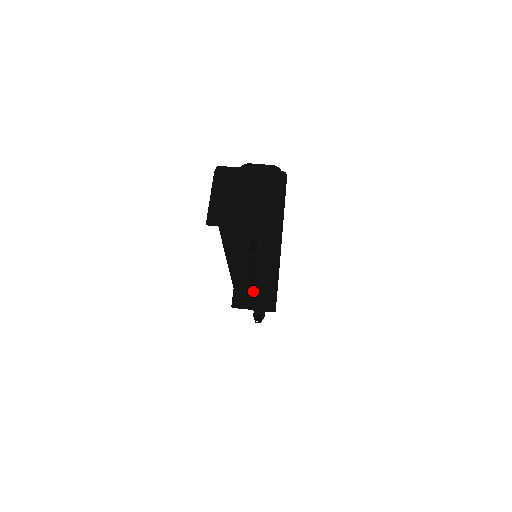
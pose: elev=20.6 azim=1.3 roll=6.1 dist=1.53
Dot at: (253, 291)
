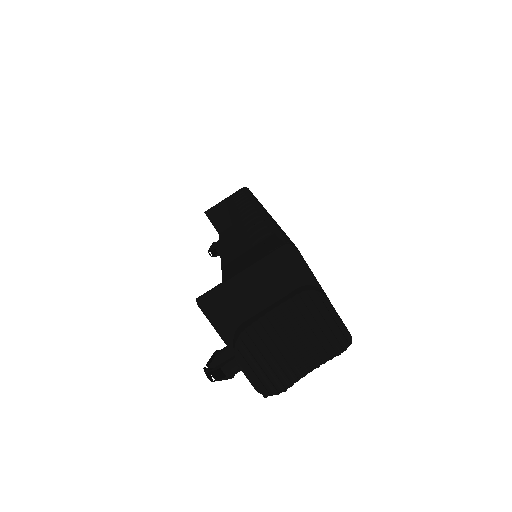
Dot at: occluded
